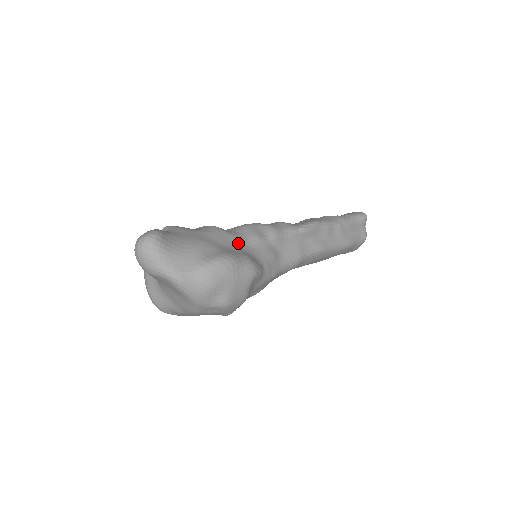
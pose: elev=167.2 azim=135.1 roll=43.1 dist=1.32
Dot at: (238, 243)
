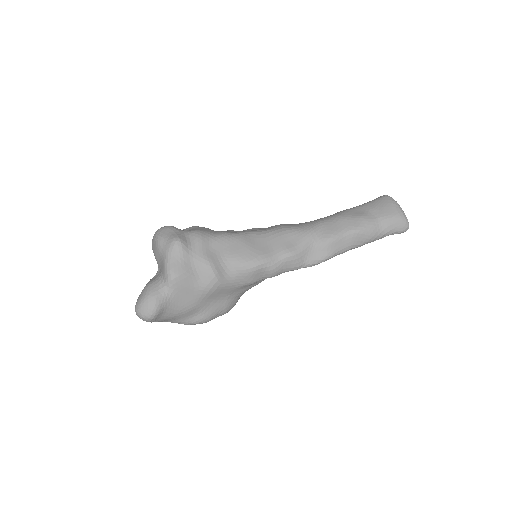
Dot at: (228, 292)
